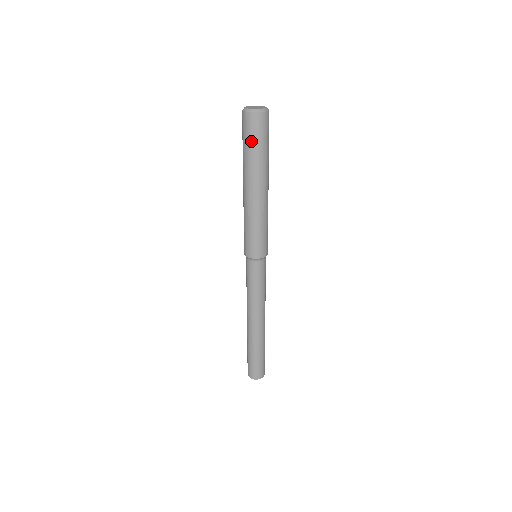
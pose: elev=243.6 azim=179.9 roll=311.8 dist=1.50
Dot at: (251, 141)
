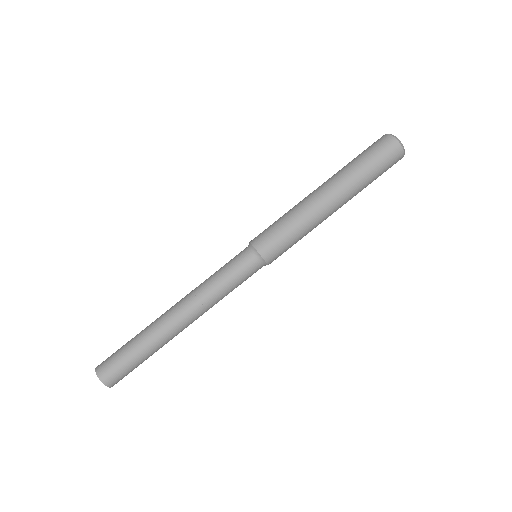
Dot at: (366, 154)
